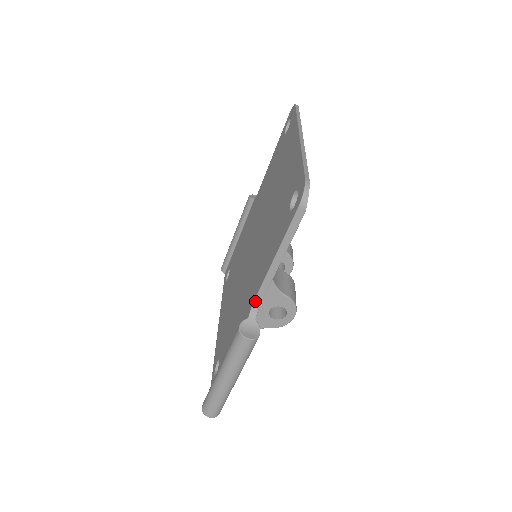
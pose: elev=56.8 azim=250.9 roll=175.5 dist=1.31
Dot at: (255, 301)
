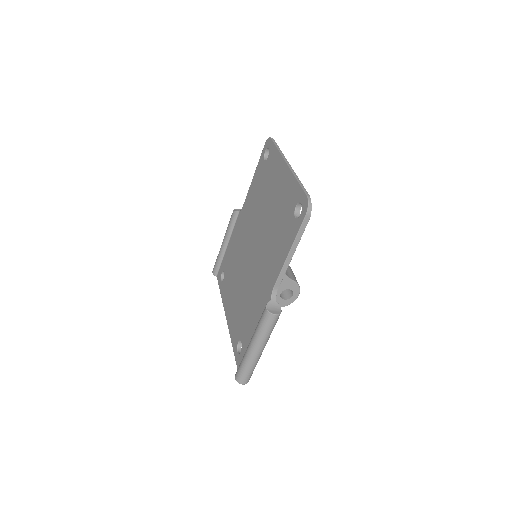
Dot at: (274, 287)
